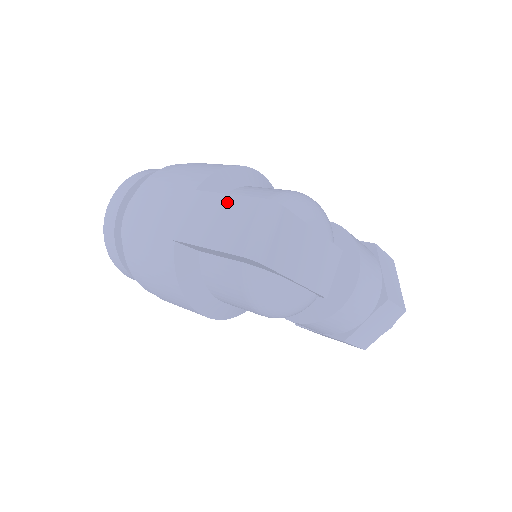
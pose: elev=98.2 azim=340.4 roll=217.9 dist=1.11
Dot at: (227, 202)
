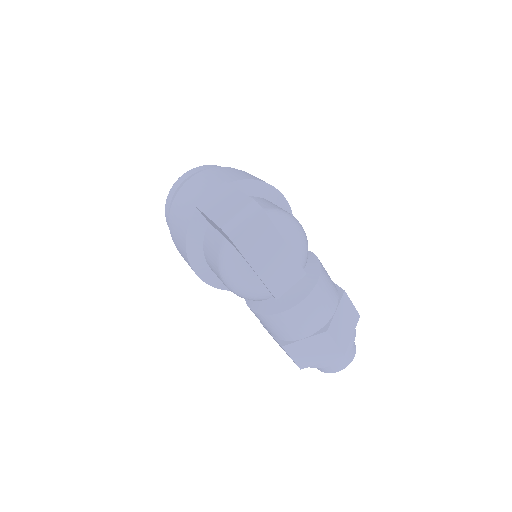
Dot at: (236, 195)
